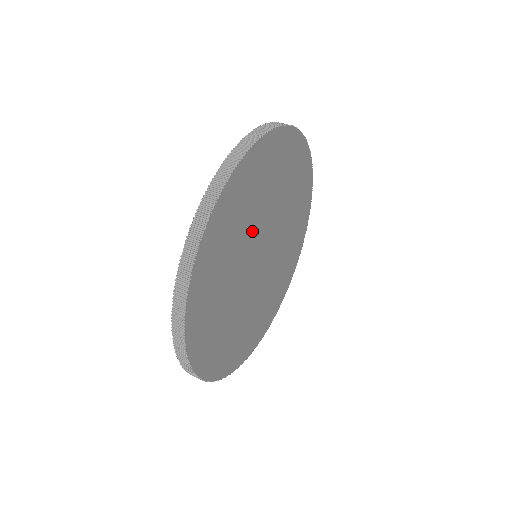
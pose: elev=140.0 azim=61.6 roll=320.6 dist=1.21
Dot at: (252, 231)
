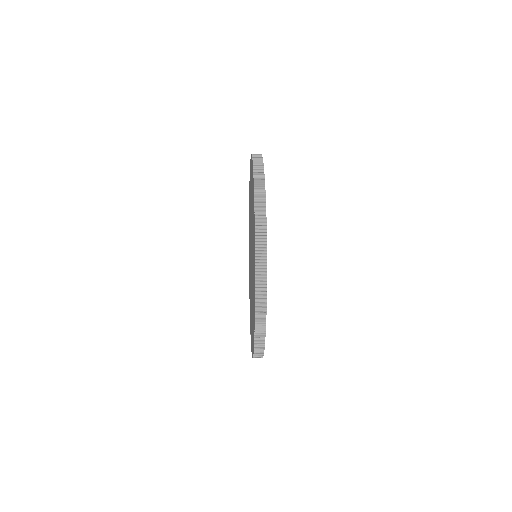
Dot at: occluded
